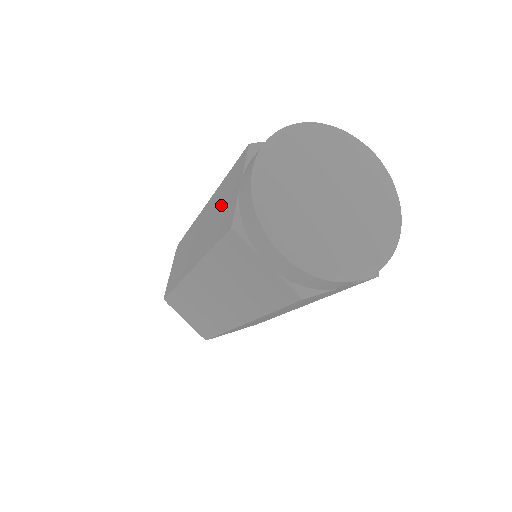
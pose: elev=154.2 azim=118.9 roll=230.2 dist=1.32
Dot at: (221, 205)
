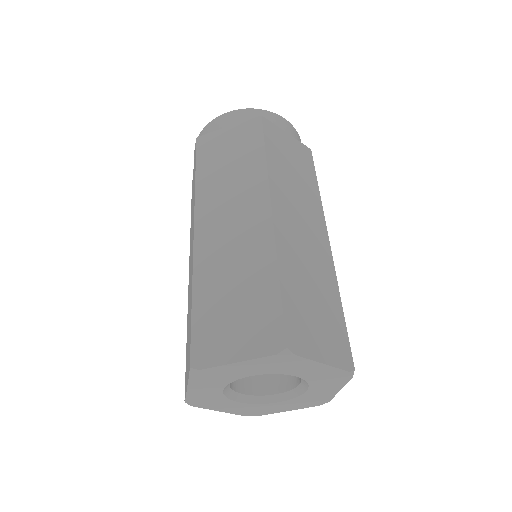
Dot at: occluded
